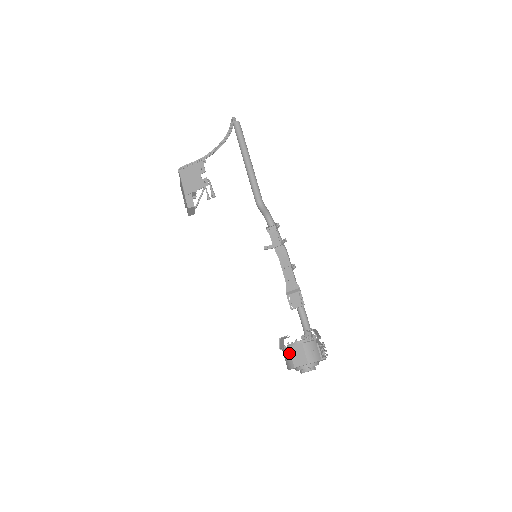
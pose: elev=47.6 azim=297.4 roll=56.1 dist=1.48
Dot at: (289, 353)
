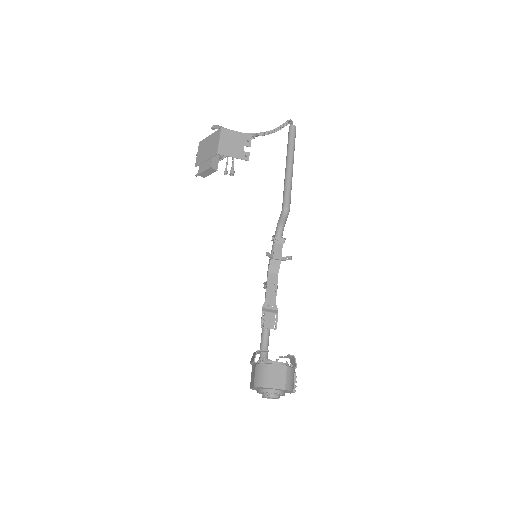
Dot at: (269, 370)
